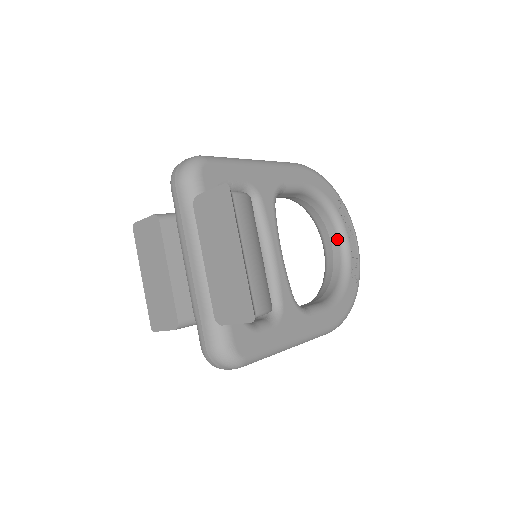
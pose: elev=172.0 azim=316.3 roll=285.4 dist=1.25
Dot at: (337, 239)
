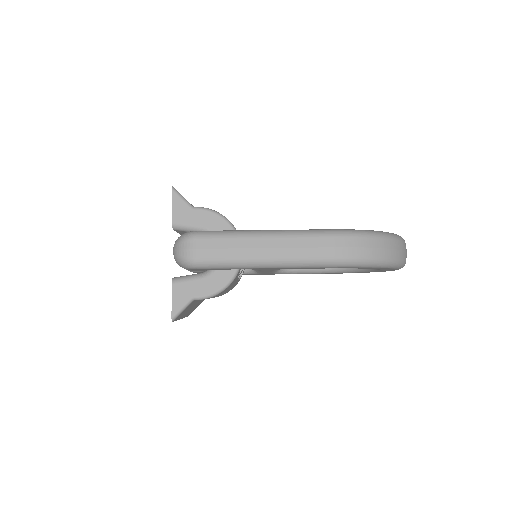
Dot at: occluded
